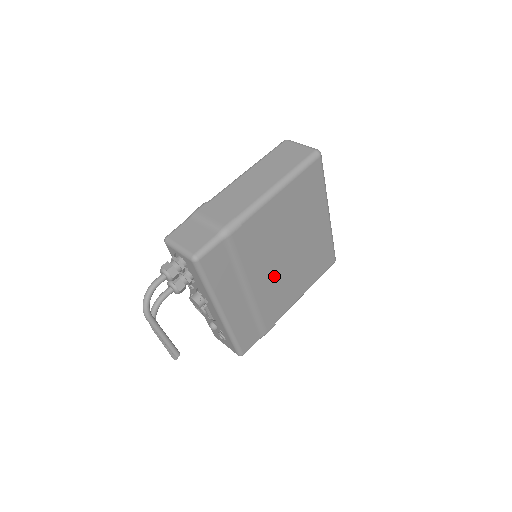
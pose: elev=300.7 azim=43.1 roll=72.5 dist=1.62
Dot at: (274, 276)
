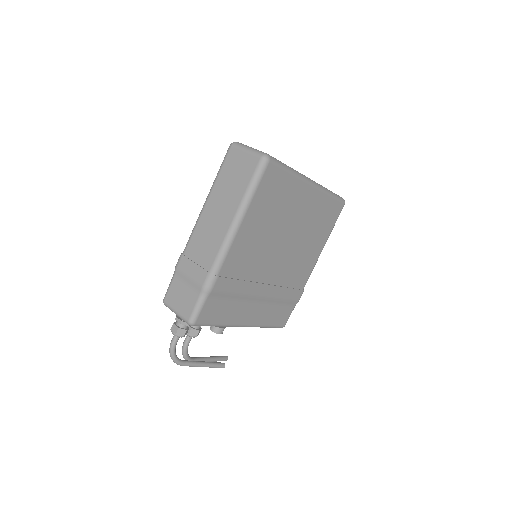
Dot at: (279, 269)
